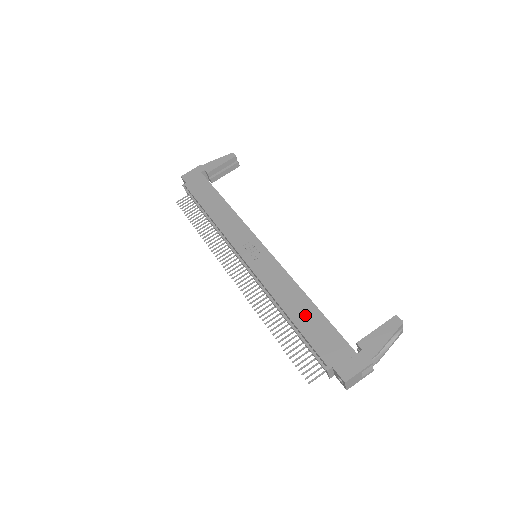
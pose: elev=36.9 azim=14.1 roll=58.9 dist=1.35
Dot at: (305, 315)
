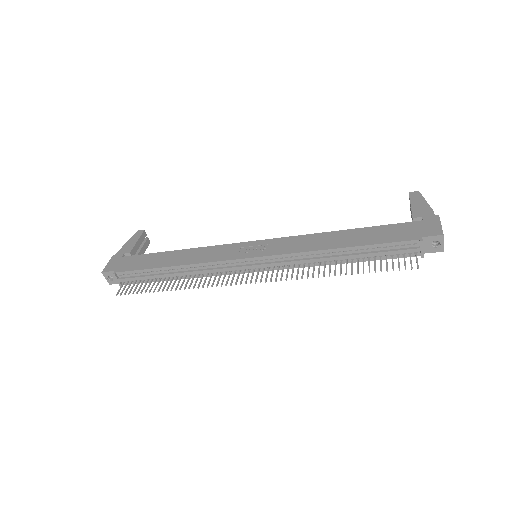
Dot at: (356, 237)
